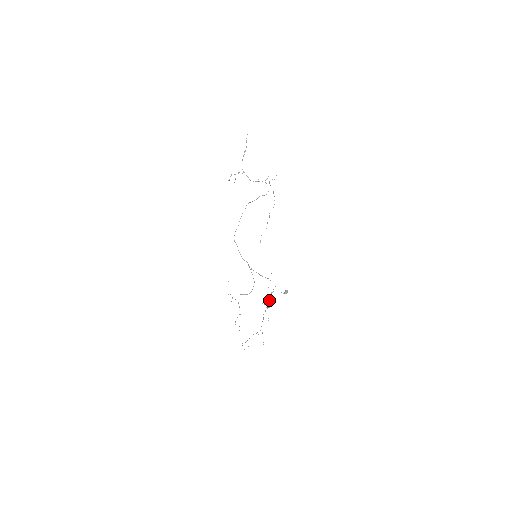
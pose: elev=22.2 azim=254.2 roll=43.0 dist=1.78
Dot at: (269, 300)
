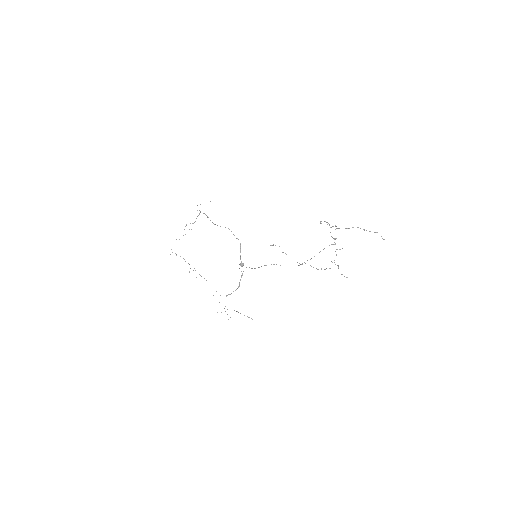
Dot at: occluded
